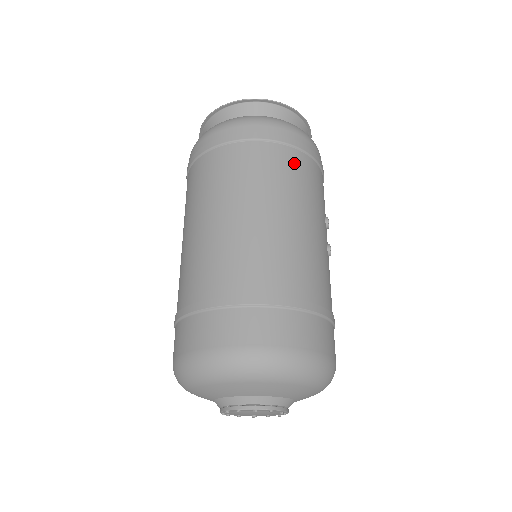
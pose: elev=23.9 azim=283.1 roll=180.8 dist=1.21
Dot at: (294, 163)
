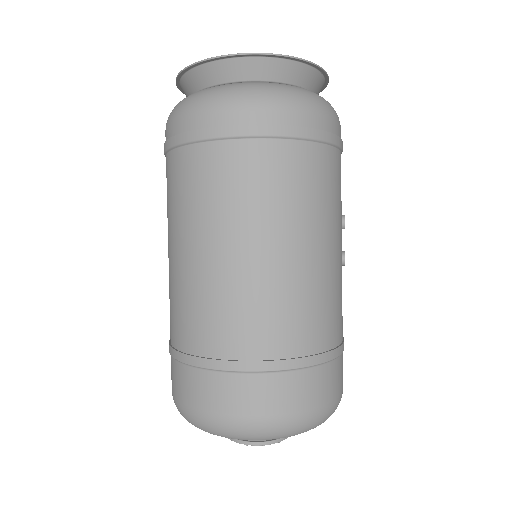
Dot at: (315, 167)
